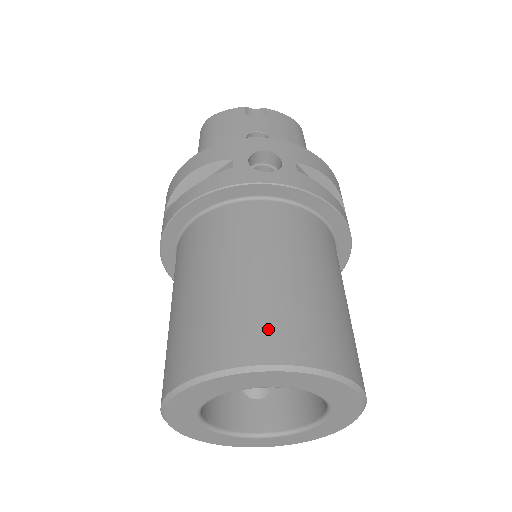
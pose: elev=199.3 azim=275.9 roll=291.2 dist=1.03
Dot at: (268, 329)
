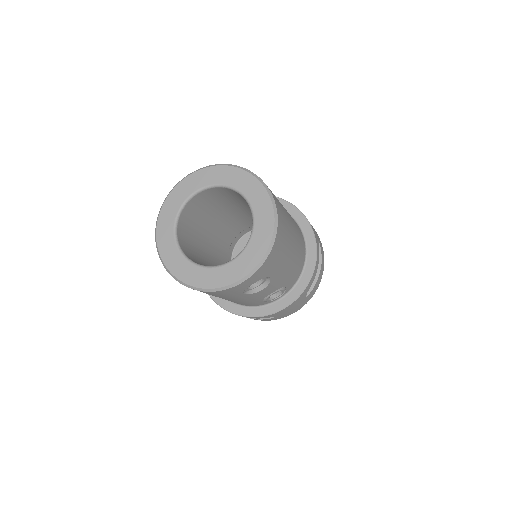
Dot at: occluded
